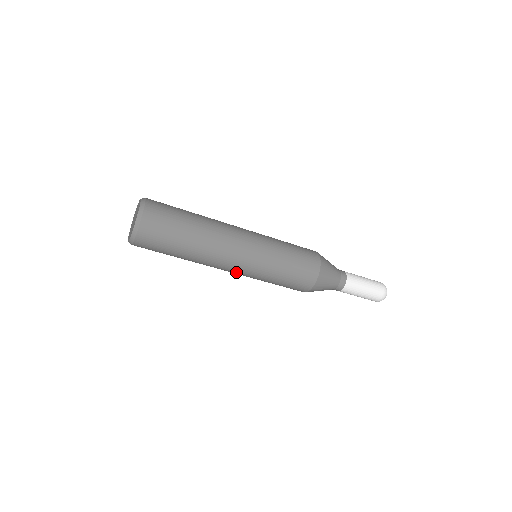
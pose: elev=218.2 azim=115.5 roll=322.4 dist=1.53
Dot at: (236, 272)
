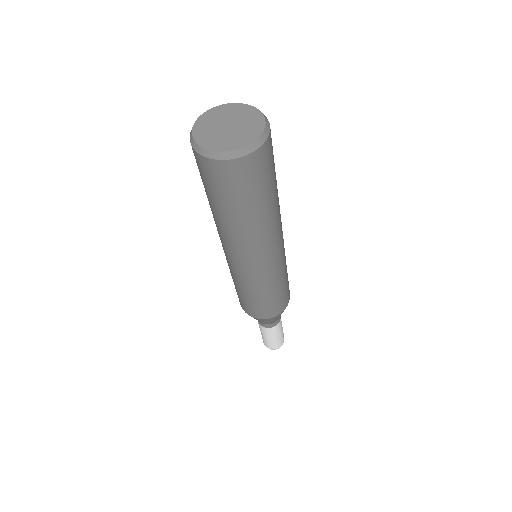
Dot at: occluded
